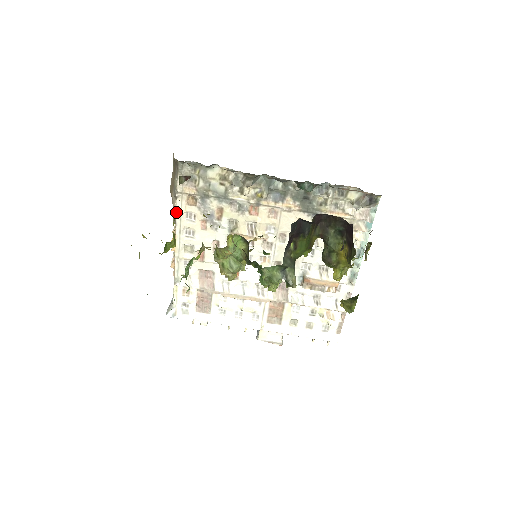
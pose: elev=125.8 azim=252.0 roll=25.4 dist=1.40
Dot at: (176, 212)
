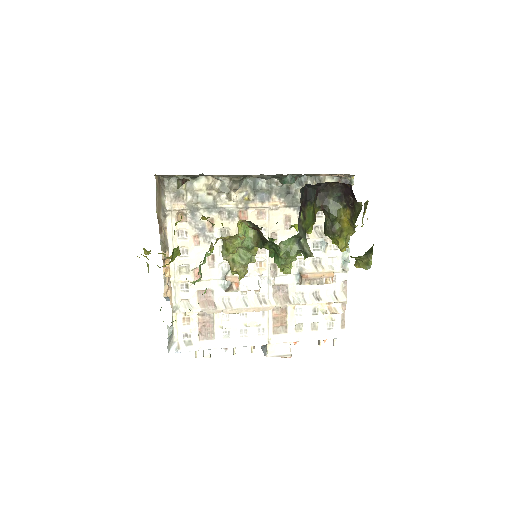
Dot at: (167, 232)
